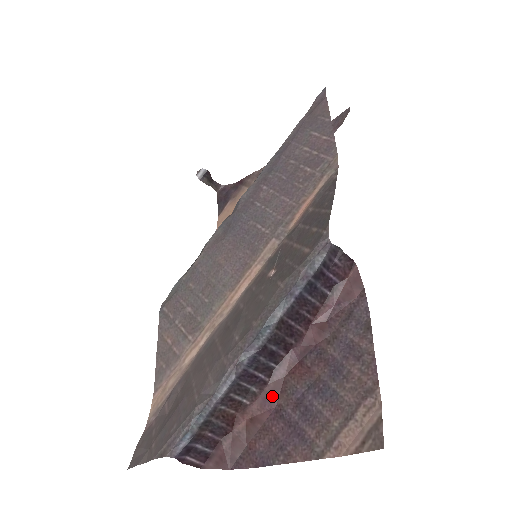
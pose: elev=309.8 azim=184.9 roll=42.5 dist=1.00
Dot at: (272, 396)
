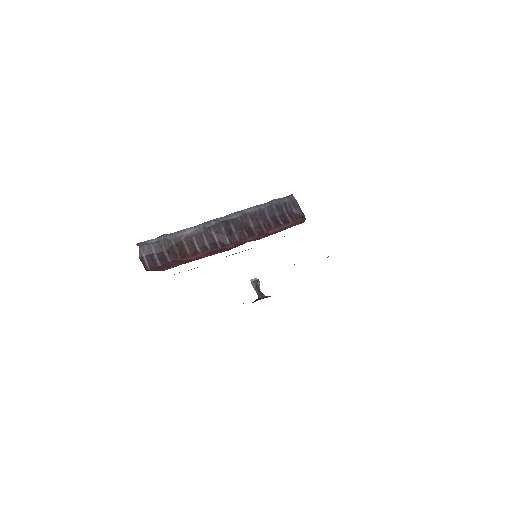
Dot at: (216, 252)
